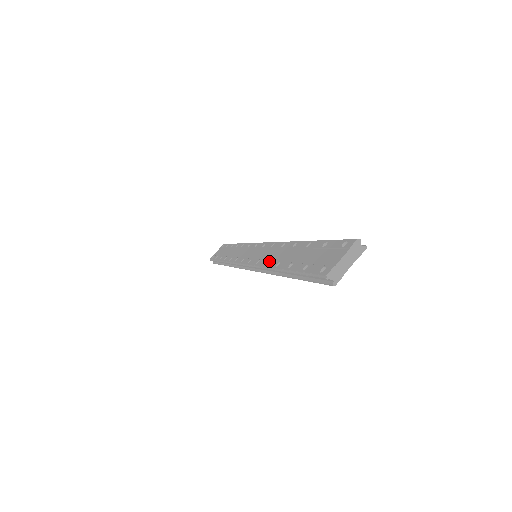
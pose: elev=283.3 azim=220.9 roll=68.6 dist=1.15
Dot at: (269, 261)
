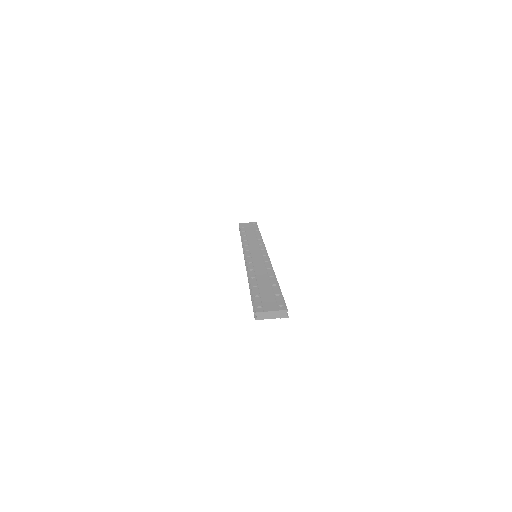
Dot at: (253, 270)
